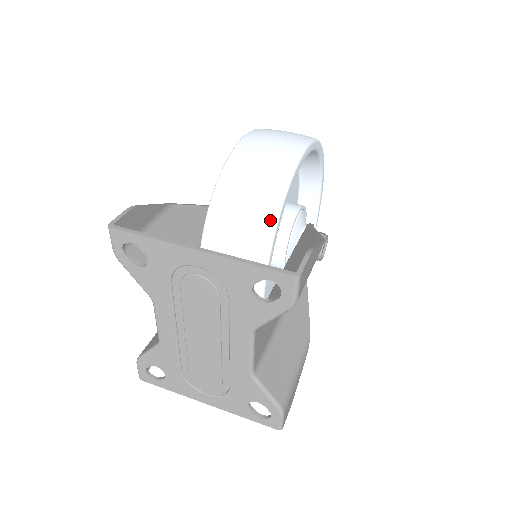
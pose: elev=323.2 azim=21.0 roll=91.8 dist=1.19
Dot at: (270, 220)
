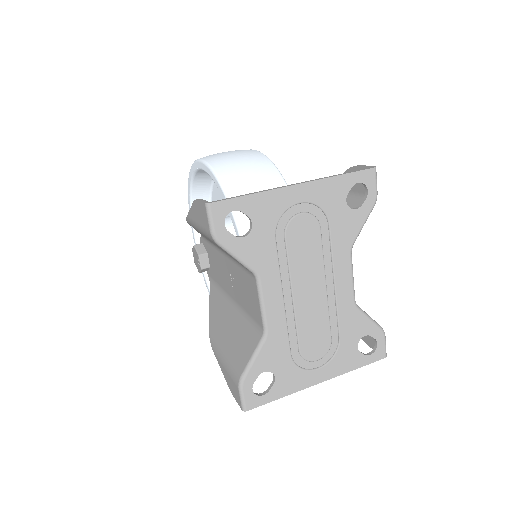
Dot at: occluded
